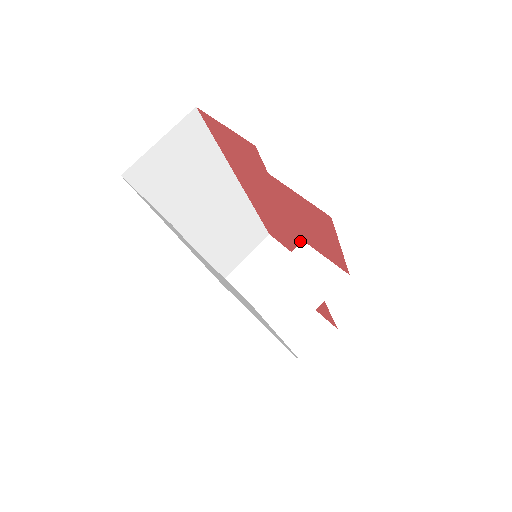
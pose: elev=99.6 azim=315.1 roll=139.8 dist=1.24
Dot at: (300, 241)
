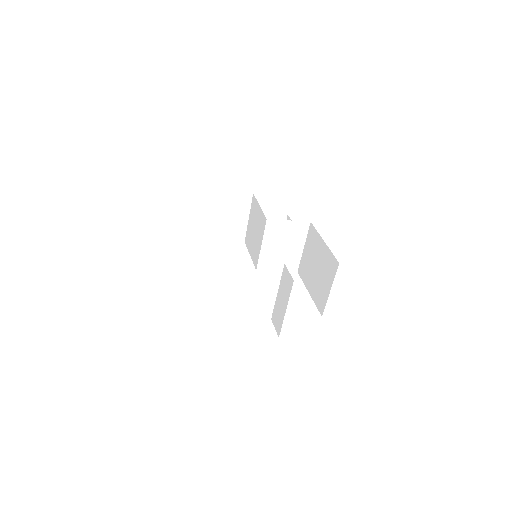
Dot at: occluded
